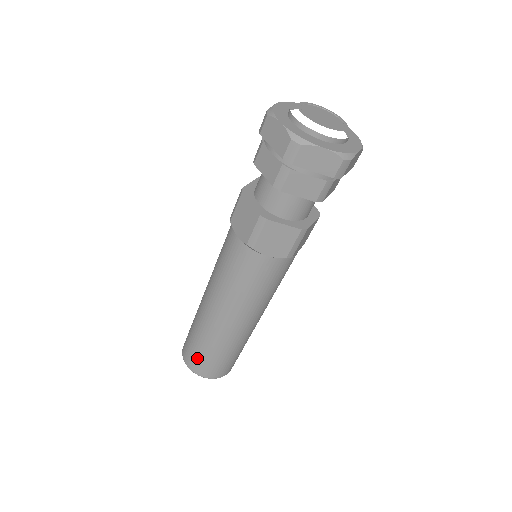
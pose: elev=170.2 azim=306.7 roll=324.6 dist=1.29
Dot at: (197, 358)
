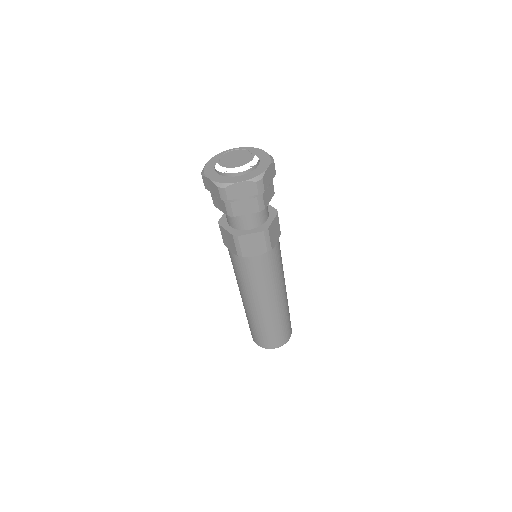
Dot at: (260, 338)
